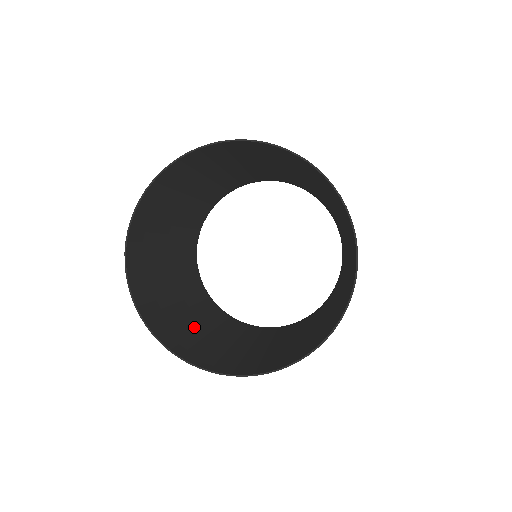
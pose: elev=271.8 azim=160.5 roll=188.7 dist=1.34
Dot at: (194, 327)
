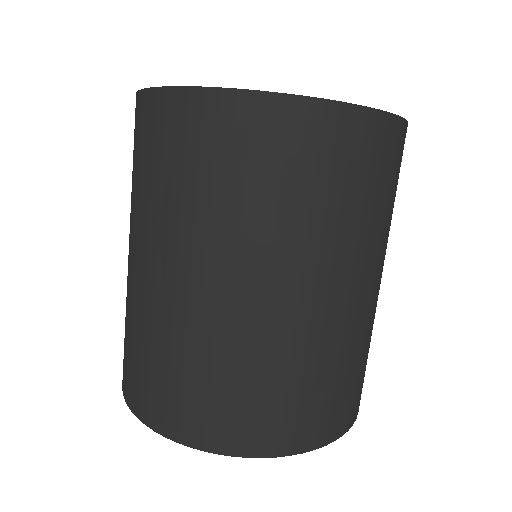
Dot at: (293, 255)
